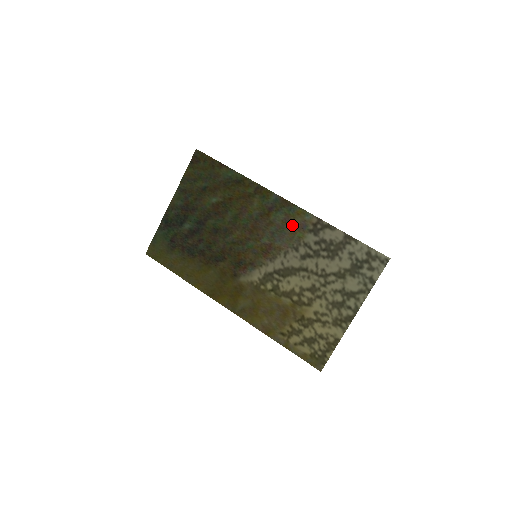
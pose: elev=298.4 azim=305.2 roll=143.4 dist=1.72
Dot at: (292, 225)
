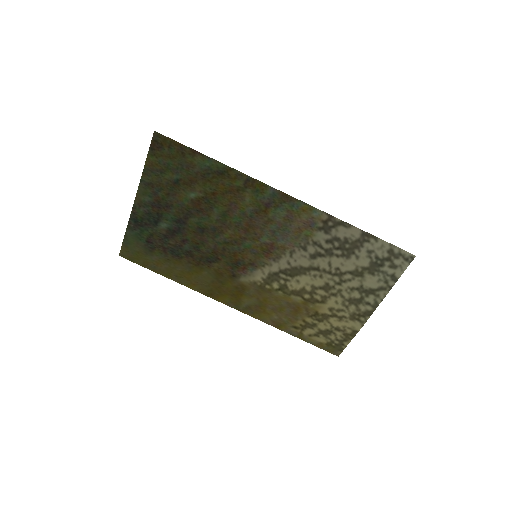
Dot at: (297, 223)
